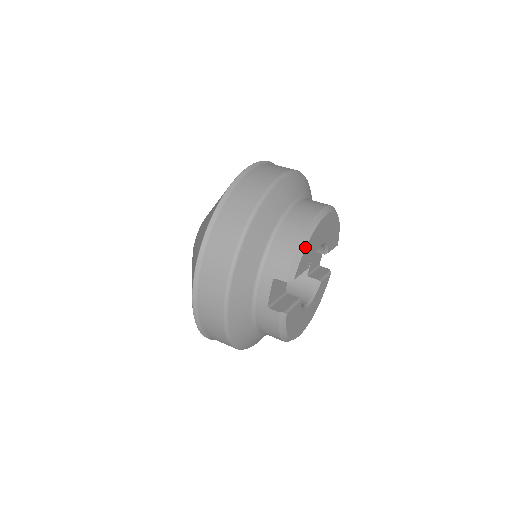
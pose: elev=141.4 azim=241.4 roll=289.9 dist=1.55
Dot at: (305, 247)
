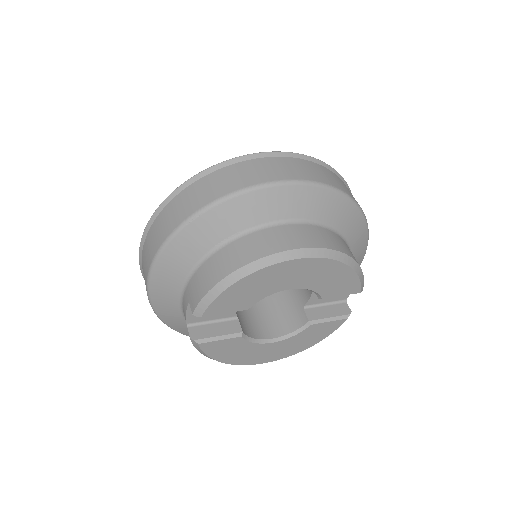
Dot at: (224, 289)
